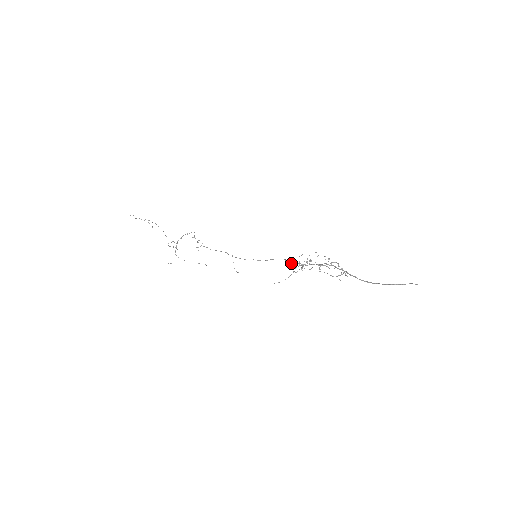
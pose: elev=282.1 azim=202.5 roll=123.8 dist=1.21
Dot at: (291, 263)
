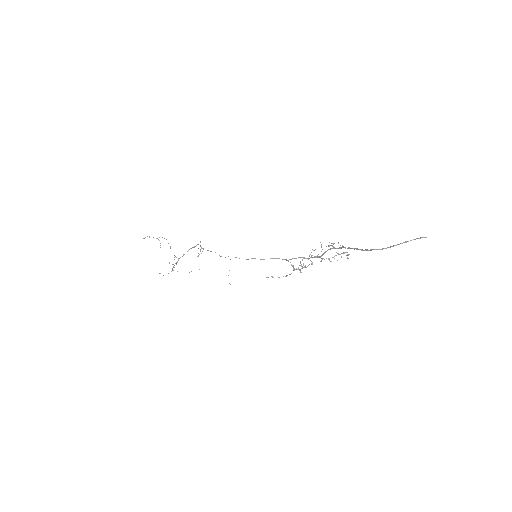
Dot at: occluded
